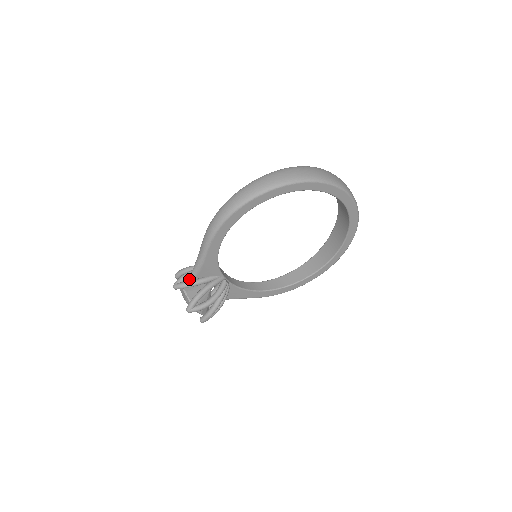
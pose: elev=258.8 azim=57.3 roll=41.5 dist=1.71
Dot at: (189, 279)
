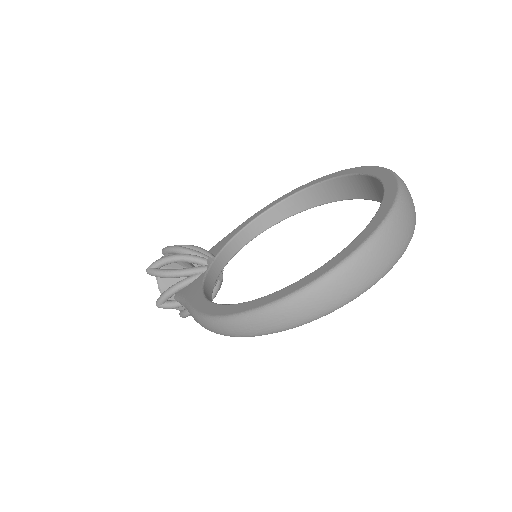
Dot at: occluded
